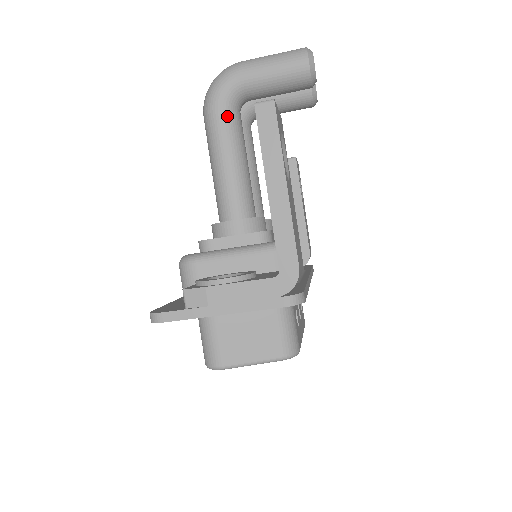
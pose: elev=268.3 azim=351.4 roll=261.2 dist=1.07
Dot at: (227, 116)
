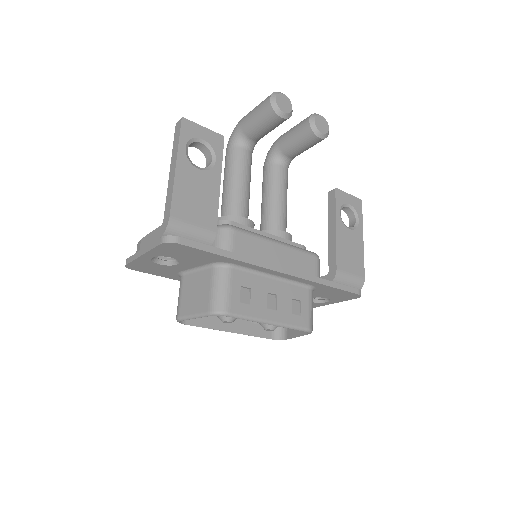
Dot at: (232, 152)
